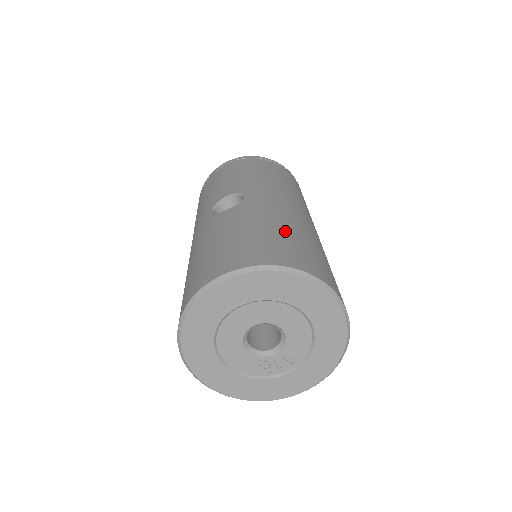
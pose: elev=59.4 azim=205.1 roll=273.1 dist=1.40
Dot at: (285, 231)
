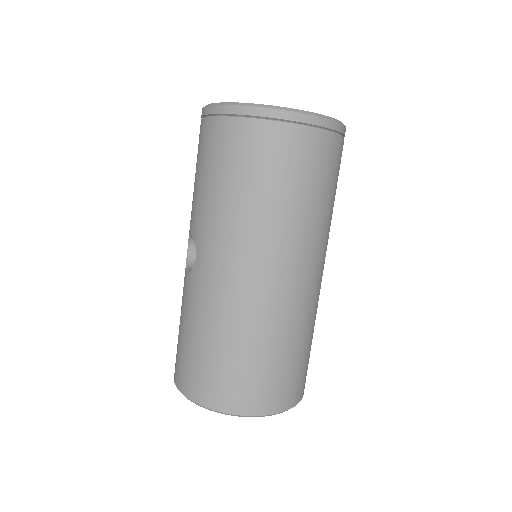
Dot at: (212, 345)
